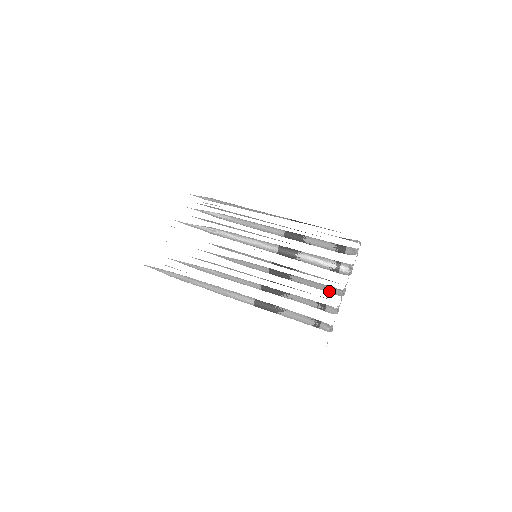
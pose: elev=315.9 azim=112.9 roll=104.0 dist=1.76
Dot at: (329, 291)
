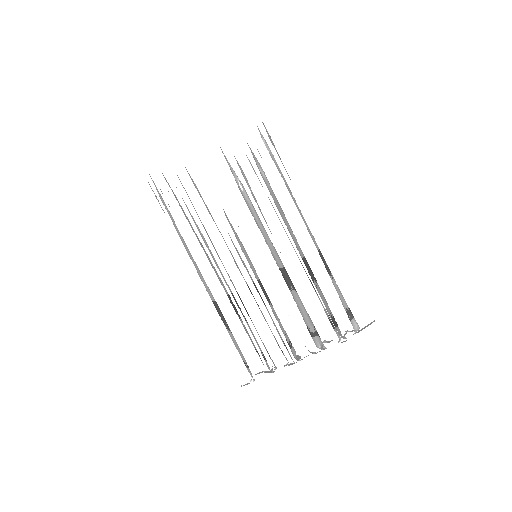
Dot at: (285, 346)
